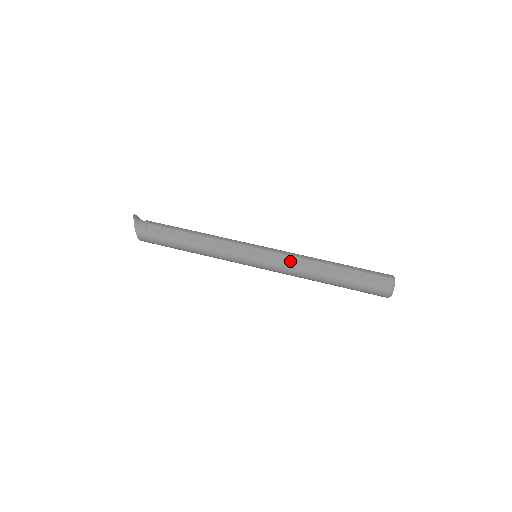
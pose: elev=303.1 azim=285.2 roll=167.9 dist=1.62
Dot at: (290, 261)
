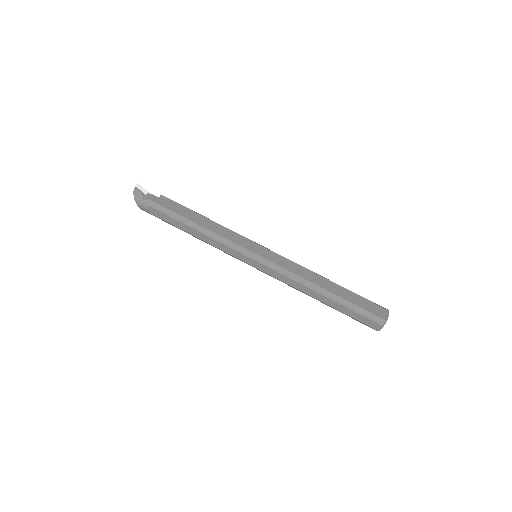
Dot at: (284, 280)
